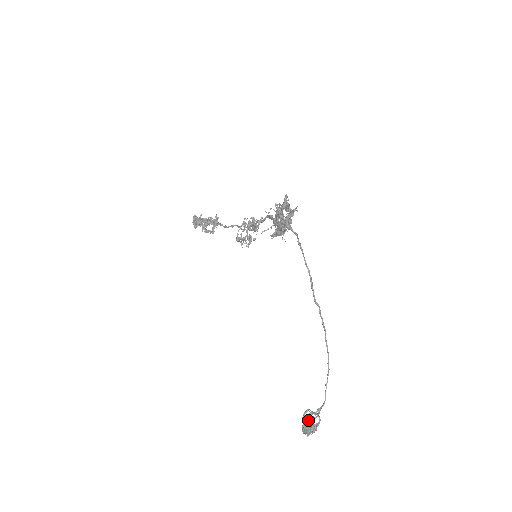
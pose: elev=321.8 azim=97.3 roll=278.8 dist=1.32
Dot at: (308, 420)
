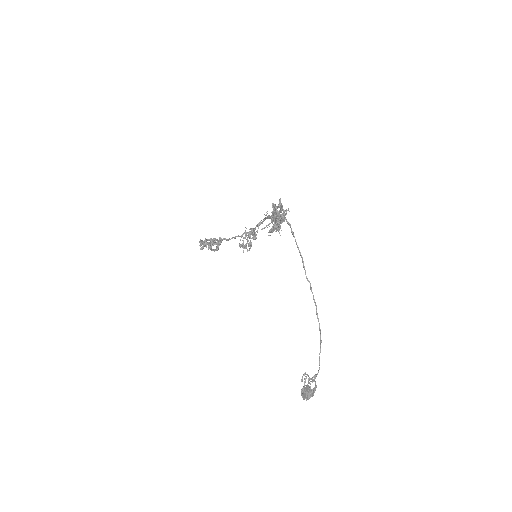
Dot at: occluded
